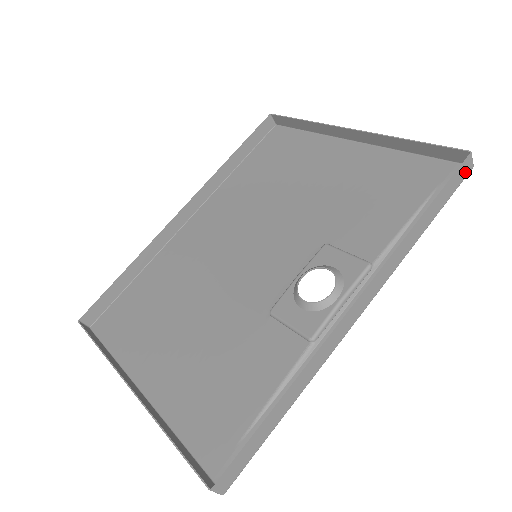
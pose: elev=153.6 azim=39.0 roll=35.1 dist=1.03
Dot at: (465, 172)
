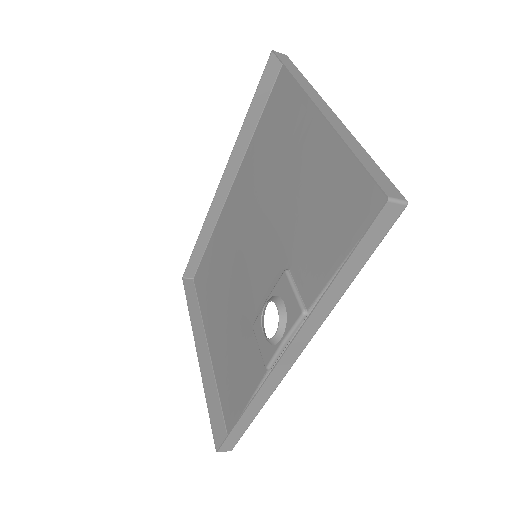
Dot at: (390, 218)
